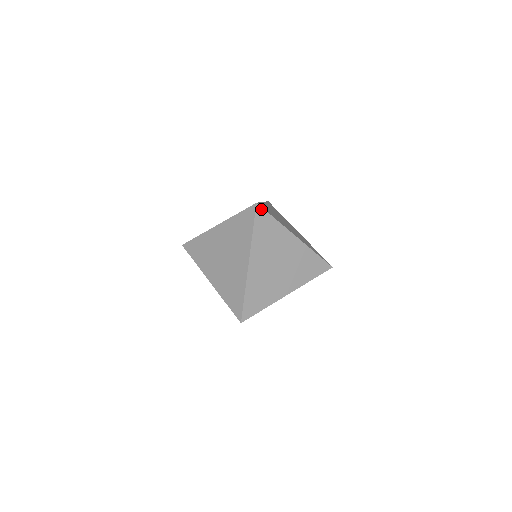
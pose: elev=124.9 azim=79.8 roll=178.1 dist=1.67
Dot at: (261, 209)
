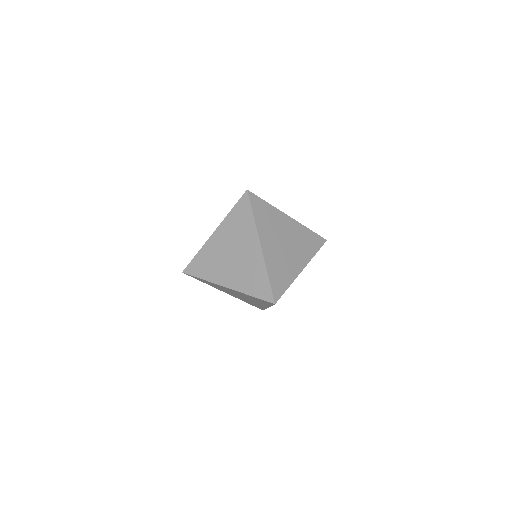
Dot at: (253, 195)
